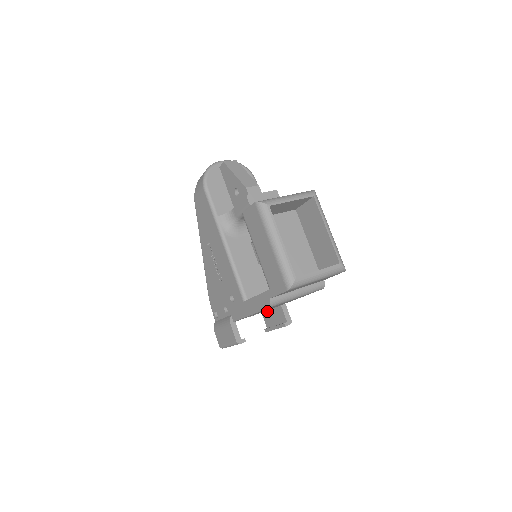
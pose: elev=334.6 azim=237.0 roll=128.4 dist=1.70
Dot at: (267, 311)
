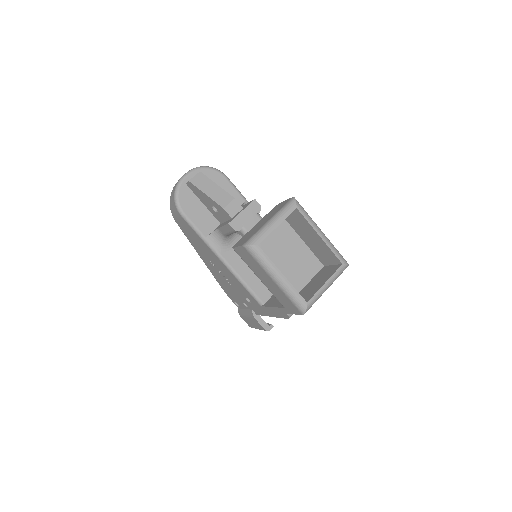
Dot at: occluded
